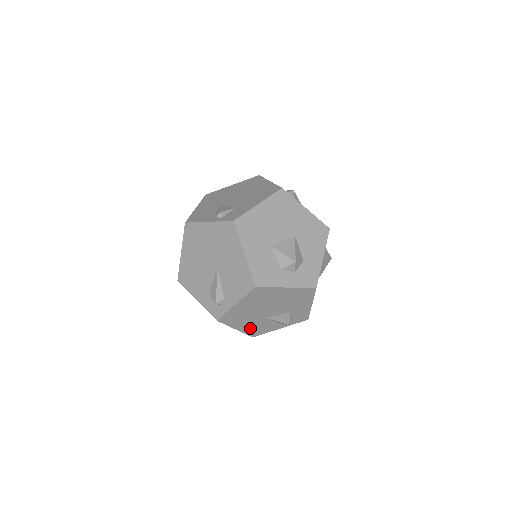
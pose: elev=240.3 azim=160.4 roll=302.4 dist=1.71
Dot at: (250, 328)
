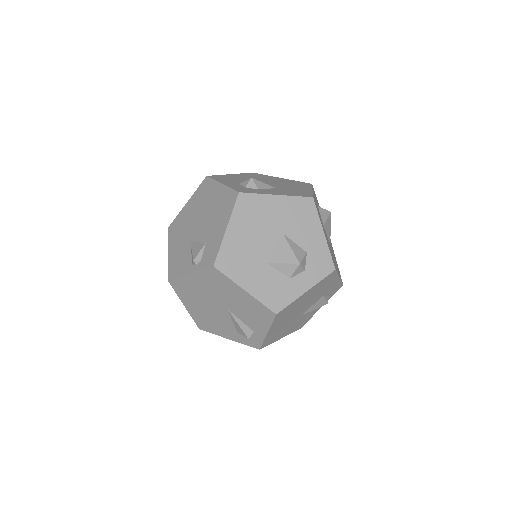
Dot at: (293, 328)
